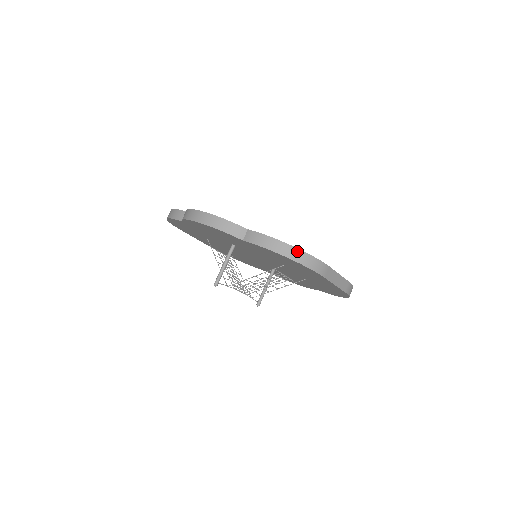
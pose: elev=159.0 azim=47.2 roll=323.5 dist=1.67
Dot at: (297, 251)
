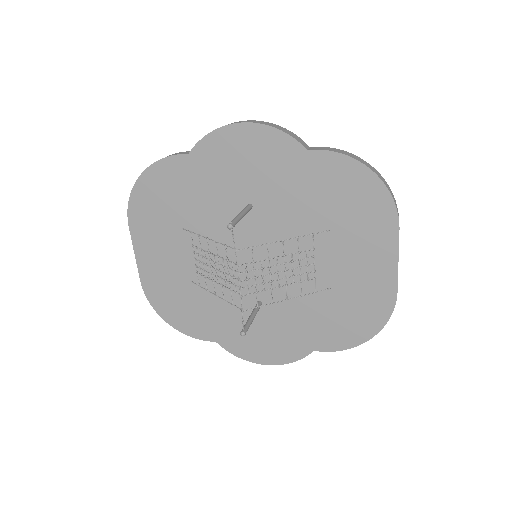
Dot at: (379, 173)
